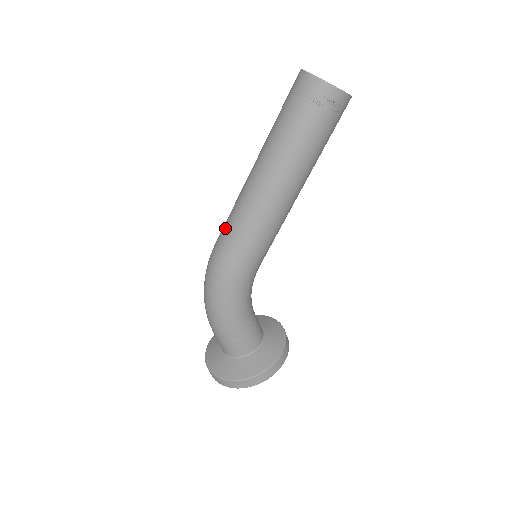
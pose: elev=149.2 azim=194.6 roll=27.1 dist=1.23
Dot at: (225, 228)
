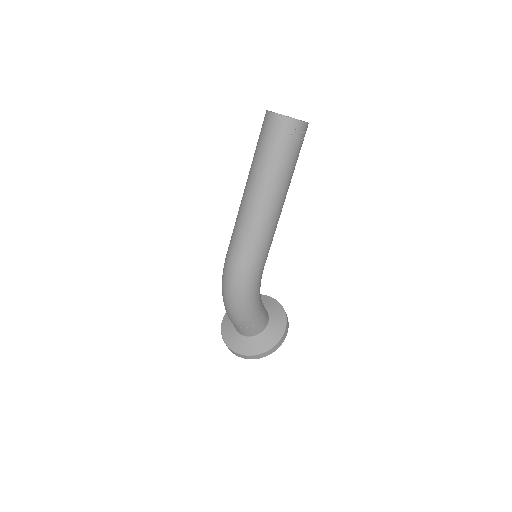
Dot at: (238, 245)
